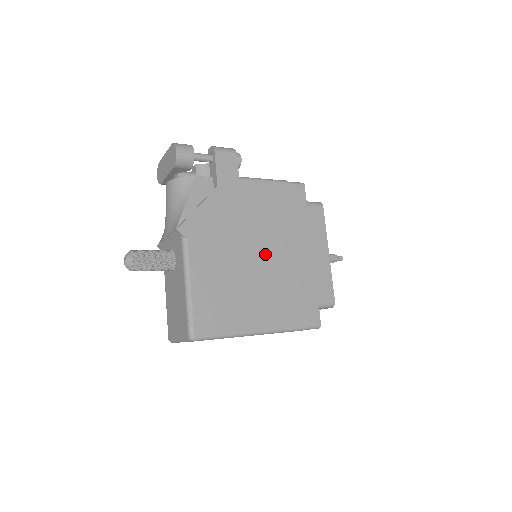
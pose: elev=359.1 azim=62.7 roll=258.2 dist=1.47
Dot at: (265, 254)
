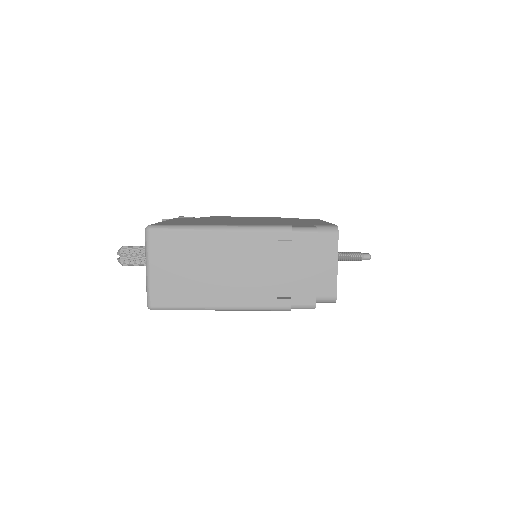
Dot at: occluded
